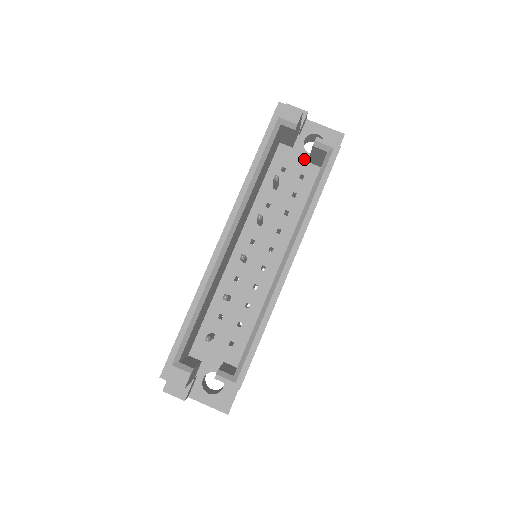
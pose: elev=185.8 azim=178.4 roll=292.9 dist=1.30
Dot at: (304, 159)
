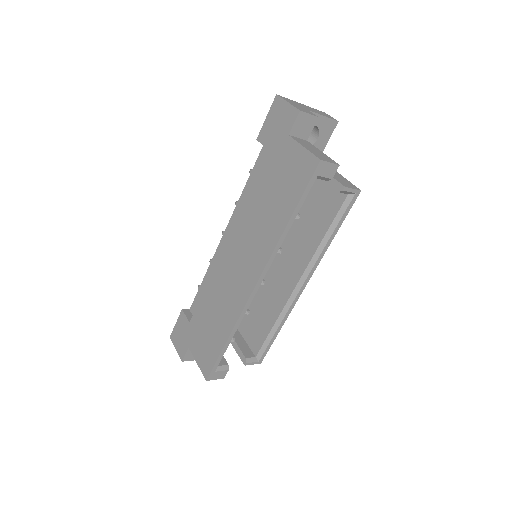
Dot at: occluded
